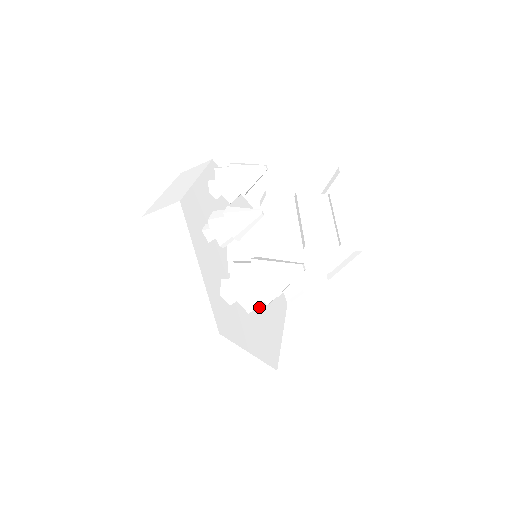
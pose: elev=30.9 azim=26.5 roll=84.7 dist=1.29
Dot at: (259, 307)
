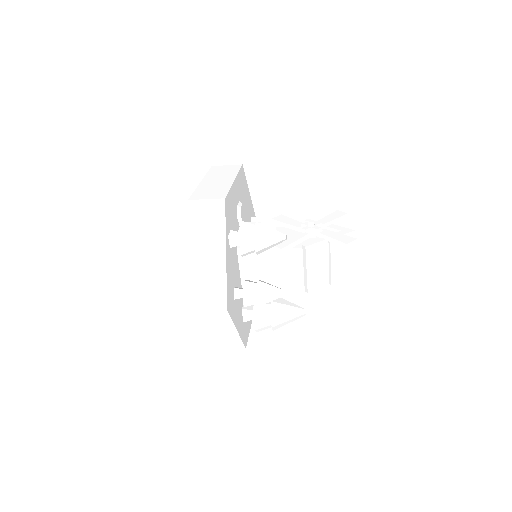
Dot at: occluded
